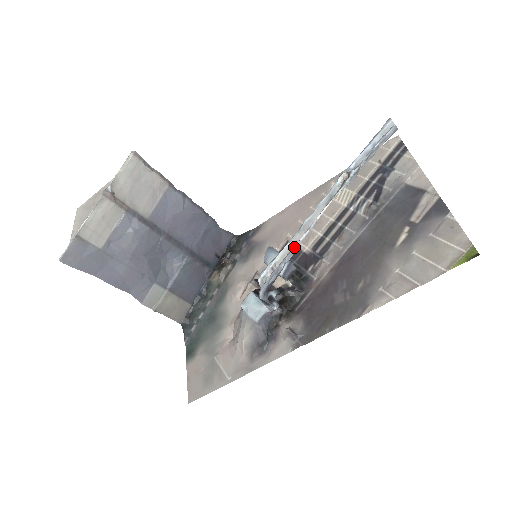
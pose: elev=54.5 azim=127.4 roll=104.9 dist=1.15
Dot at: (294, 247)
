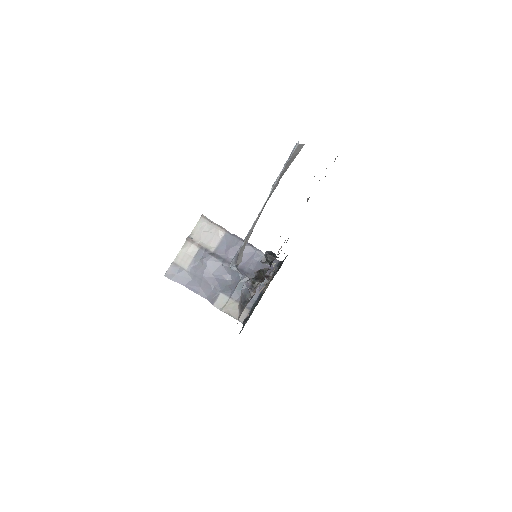
Dot at: (248, 233)
